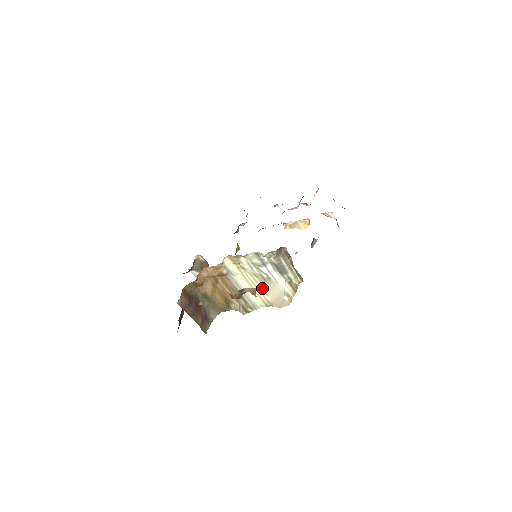
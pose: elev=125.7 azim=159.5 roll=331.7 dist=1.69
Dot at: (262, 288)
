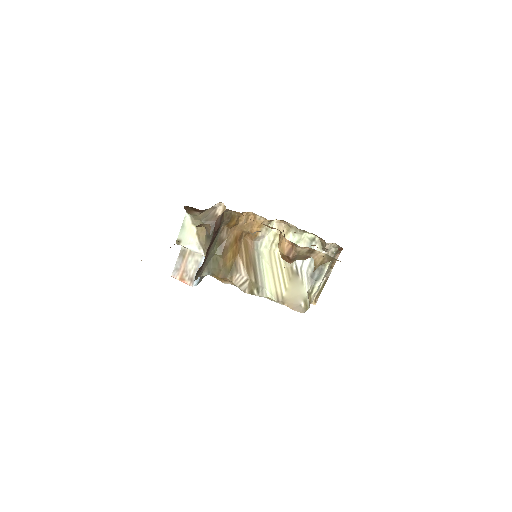
Dot at: (284, 278)
